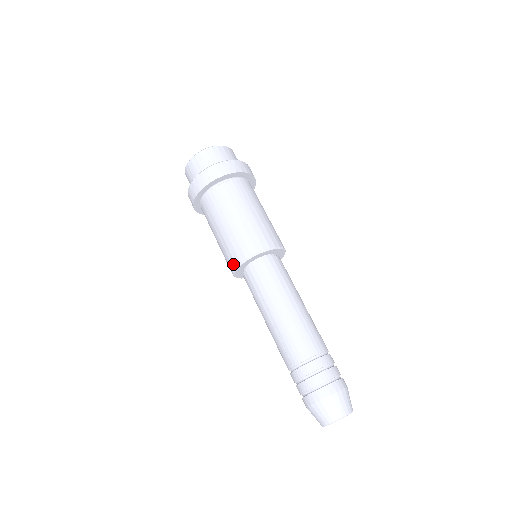
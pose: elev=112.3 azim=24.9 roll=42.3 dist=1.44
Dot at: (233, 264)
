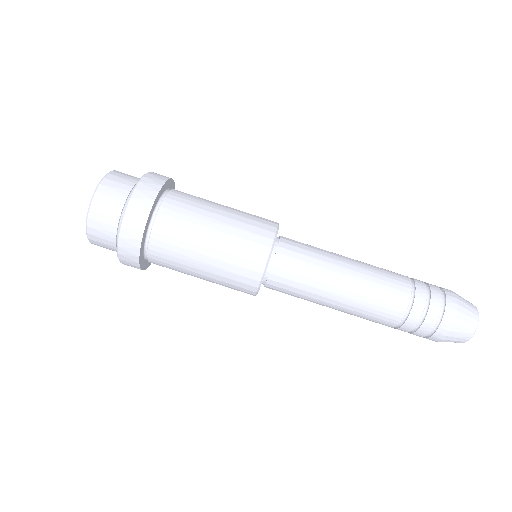
Dot at: (257, 268)
